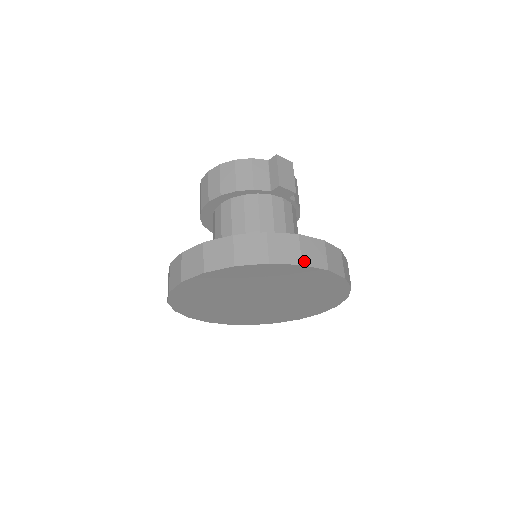
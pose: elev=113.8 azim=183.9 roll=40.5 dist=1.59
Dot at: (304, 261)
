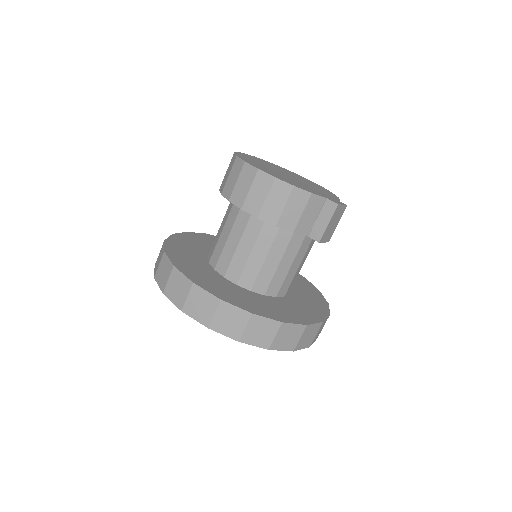
Dot at: (297, 347)
